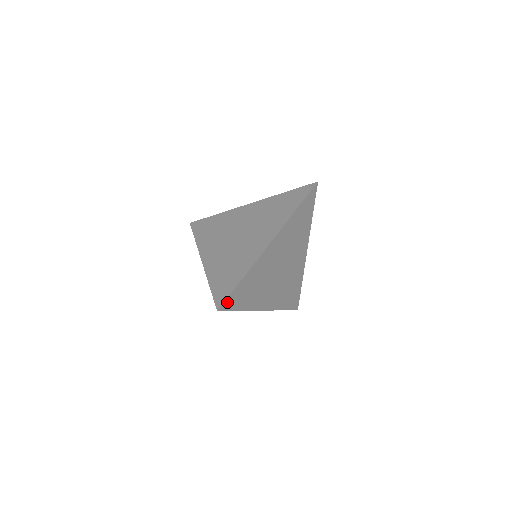
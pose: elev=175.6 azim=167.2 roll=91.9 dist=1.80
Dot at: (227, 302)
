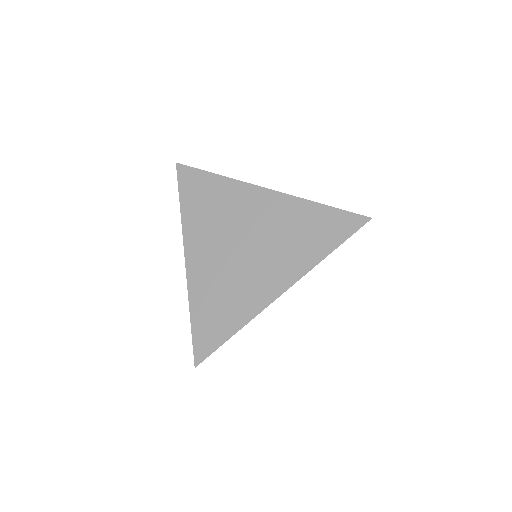
Dot at: (209, 355)
